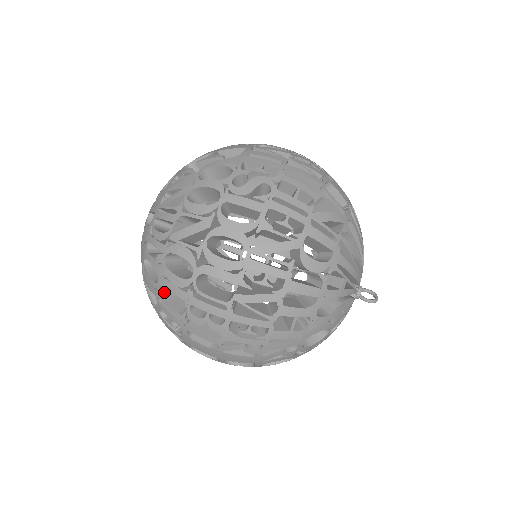
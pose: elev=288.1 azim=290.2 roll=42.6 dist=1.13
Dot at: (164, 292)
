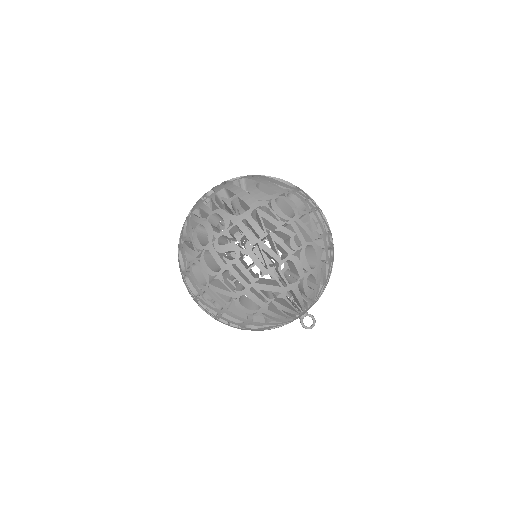
Dot at: occluded
